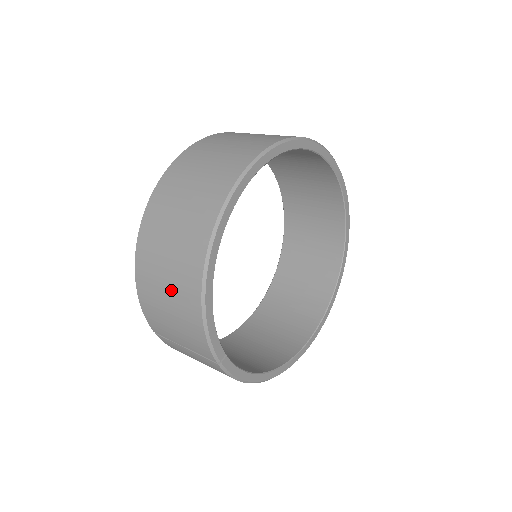
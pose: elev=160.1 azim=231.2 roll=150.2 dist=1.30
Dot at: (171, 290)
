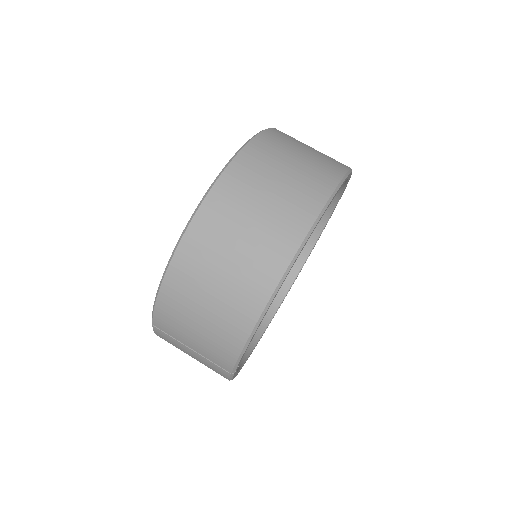
Dot at: (215, 307)
